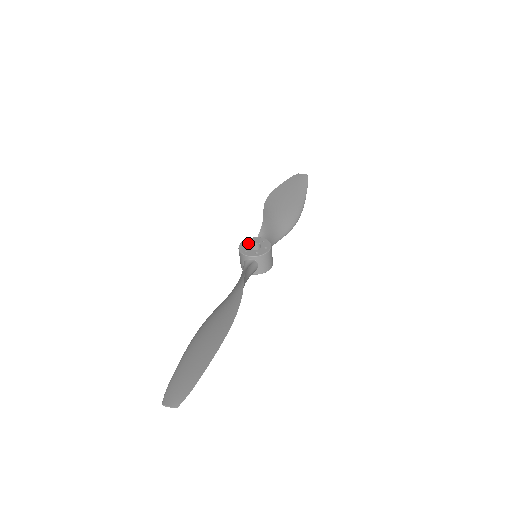
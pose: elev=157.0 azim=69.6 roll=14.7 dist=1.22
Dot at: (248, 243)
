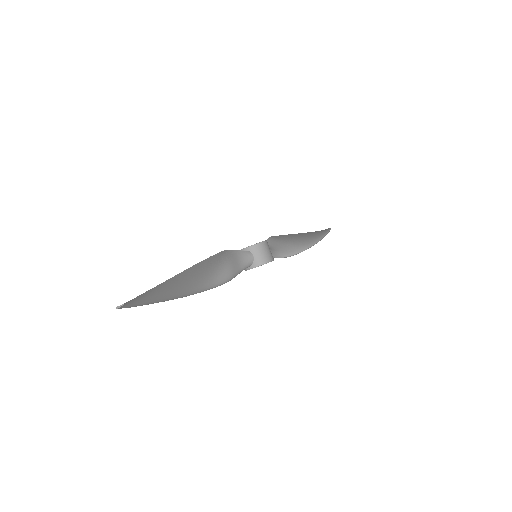
Dot at: occluded
